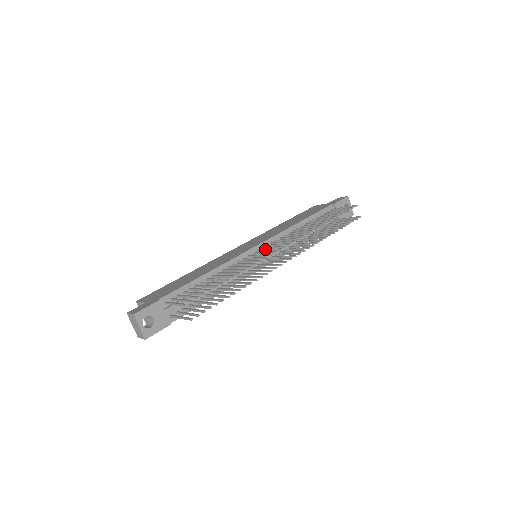
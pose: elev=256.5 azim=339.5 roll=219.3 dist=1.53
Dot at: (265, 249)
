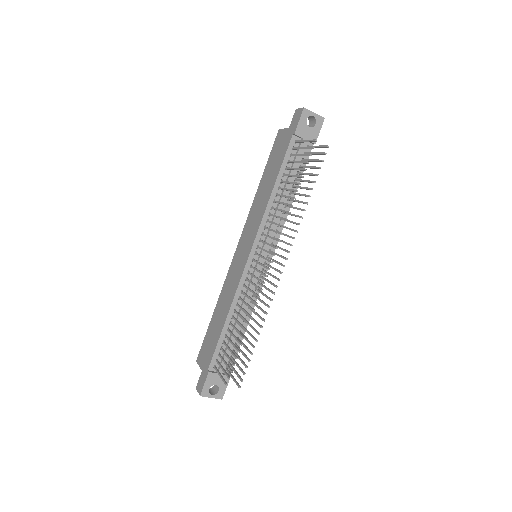
Dot at: (257, 262)
